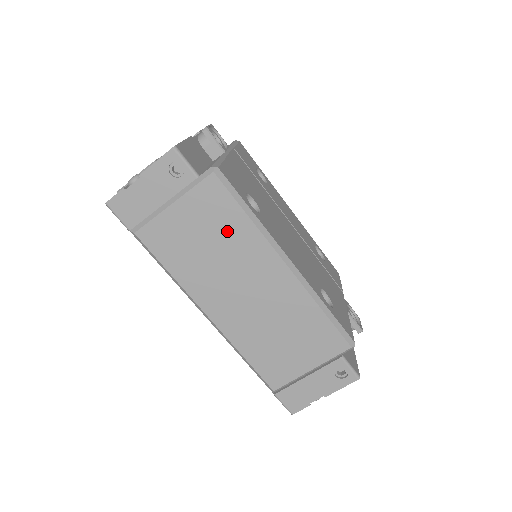
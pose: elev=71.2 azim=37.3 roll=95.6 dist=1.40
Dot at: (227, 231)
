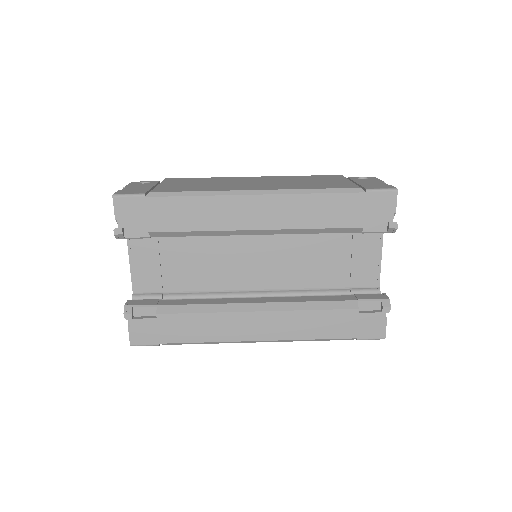
Dot at: (204, 181)
